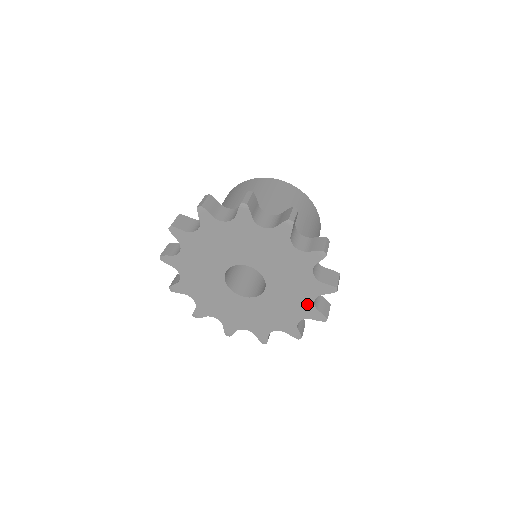
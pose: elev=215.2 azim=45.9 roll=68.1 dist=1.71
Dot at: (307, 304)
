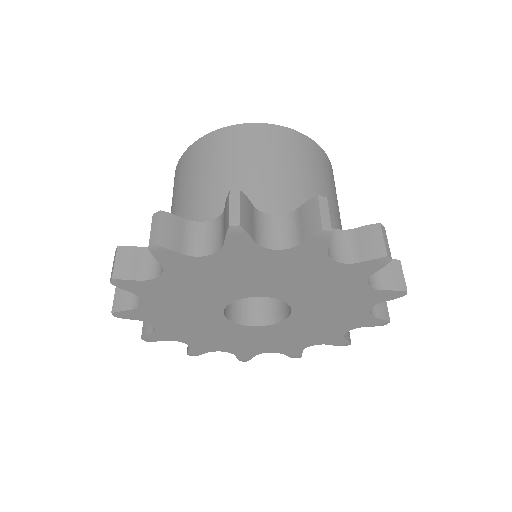
Dot at: (300, 345)
